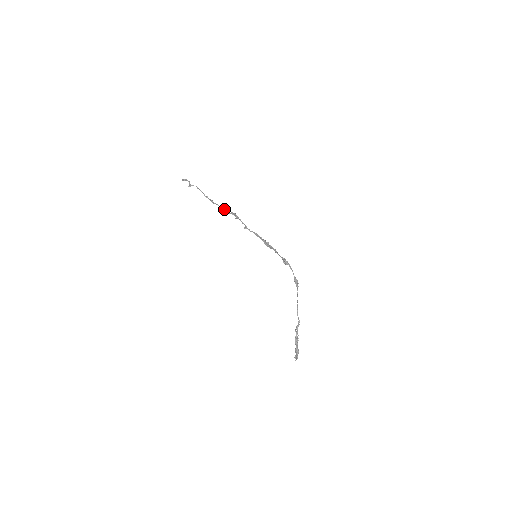
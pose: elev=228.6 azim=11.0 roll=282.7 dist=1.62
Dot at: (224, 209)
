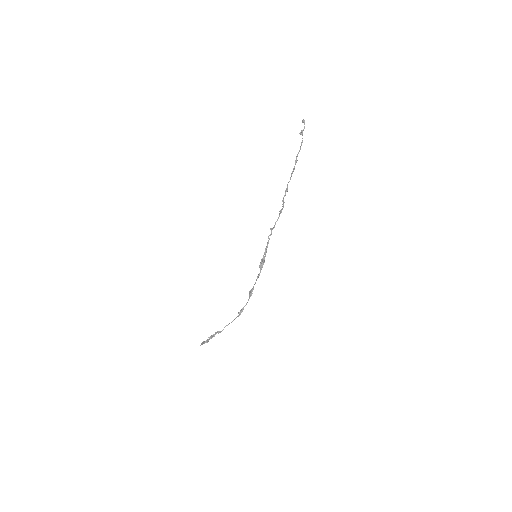
Dot at: (286, 191)
